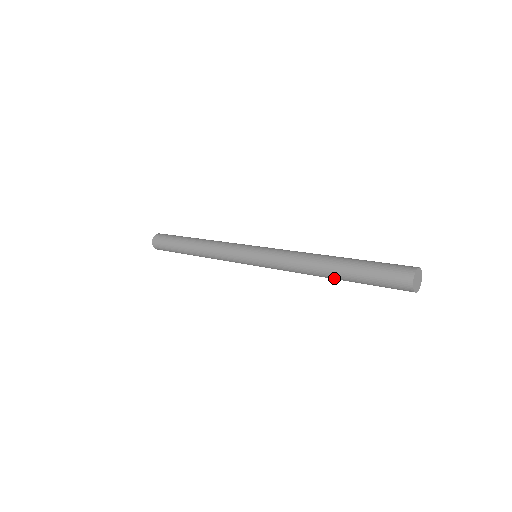
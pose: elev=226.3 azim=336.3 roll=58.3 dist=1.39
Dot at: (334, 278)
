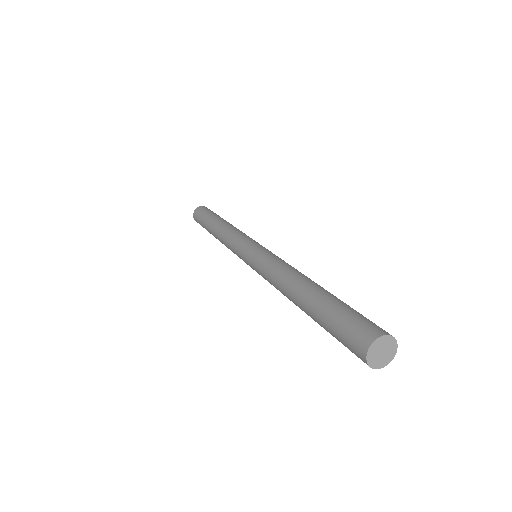
Dot at: occluded
